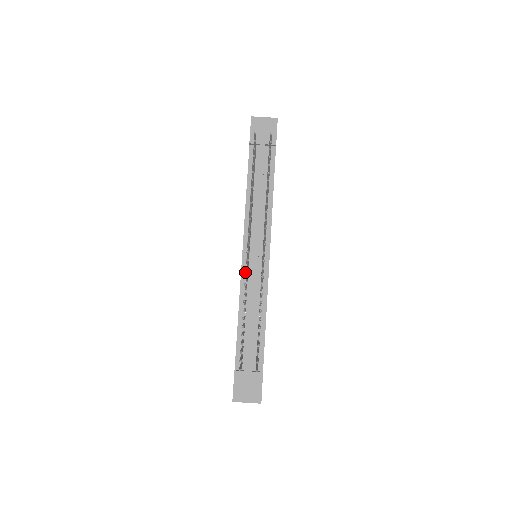
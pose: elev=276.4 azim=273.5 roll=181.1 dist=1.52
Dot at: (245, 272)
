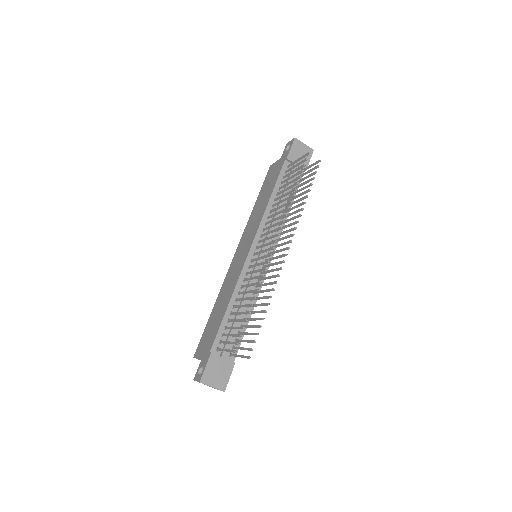
Dot at: (247, 266)
